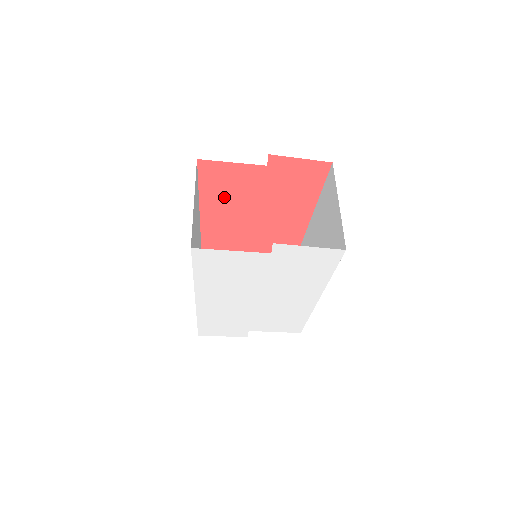
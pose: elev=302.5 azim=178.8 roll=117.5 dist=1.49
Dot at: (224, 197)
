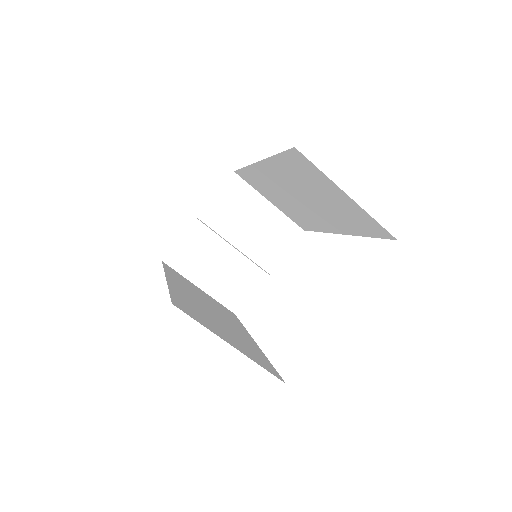
Dot at: occluded
